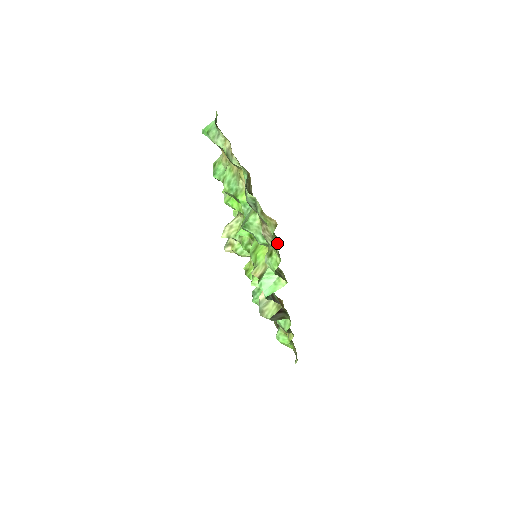
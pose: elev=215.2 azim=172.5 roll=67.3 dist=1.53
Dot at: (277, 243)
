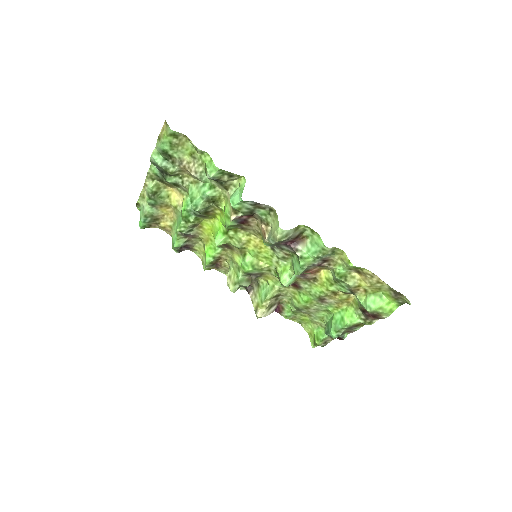
Dot at: (194, 149)
